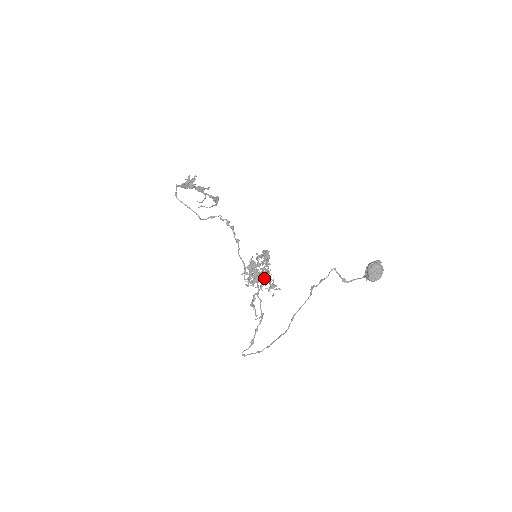
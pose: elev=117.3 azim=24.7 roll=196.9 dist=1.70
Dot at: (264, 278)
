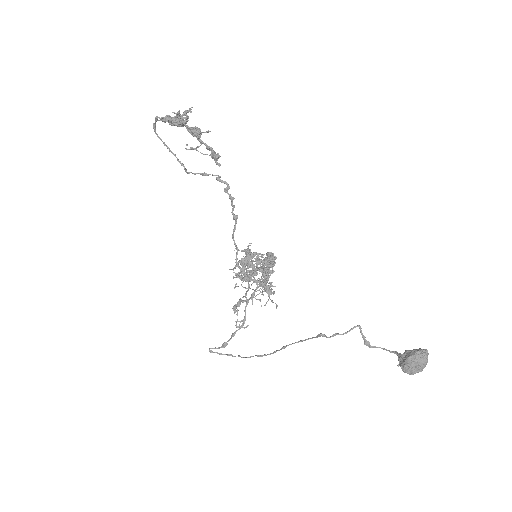
Dot at: occluded
